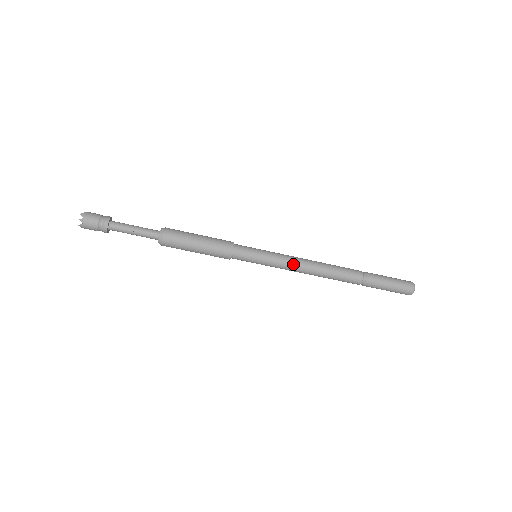
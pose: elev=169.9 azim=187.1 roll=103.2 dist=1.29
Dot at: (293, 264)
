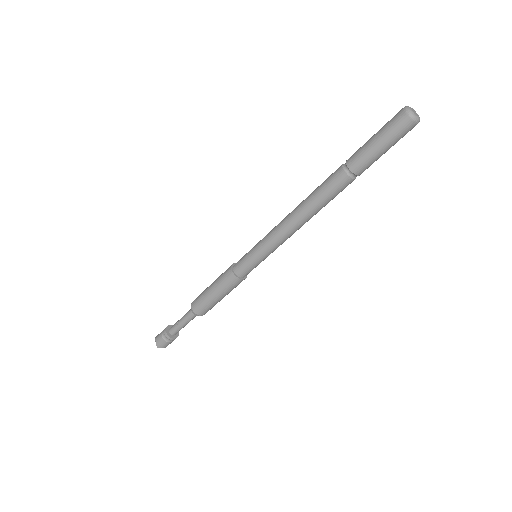
Dot at: (277, 229)
